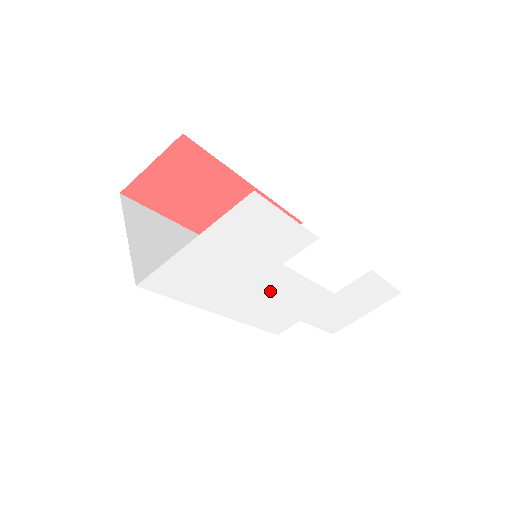
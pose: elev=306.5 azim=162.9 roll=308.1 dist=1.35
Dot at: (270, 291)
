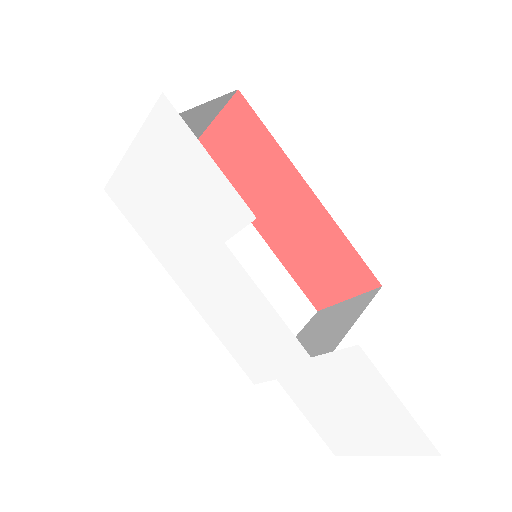
Dot at: (224, 286)
